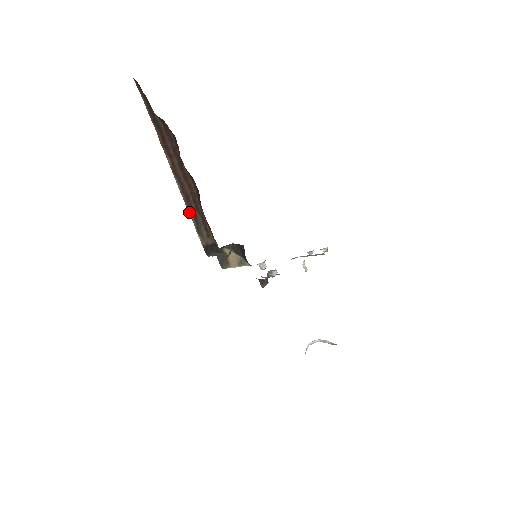
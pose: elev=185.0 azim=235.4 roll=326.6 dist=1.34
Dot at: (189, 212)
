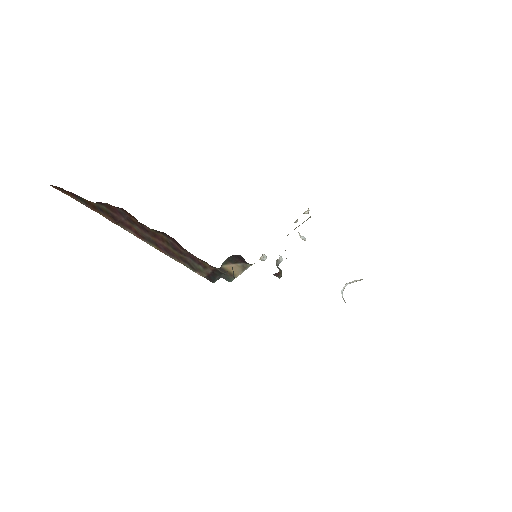
Dot at: (176, 260)
